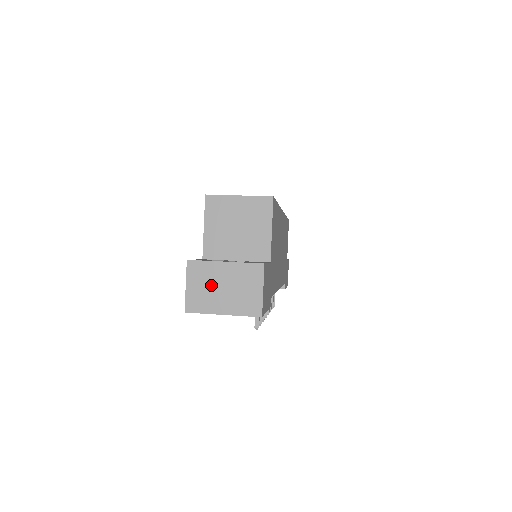
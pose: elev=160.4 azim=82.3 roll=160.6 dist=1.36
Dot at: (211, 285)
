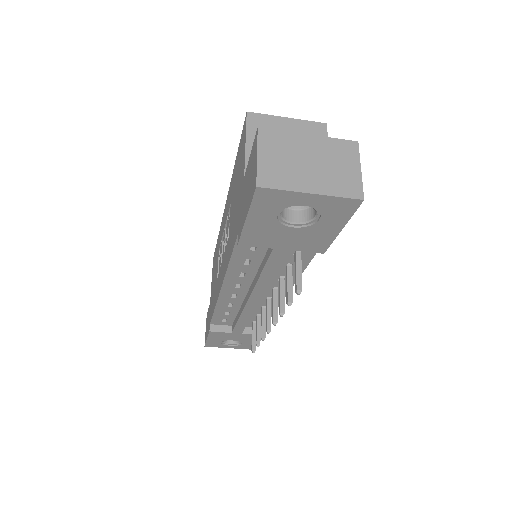
Dot at: (292, 158)
